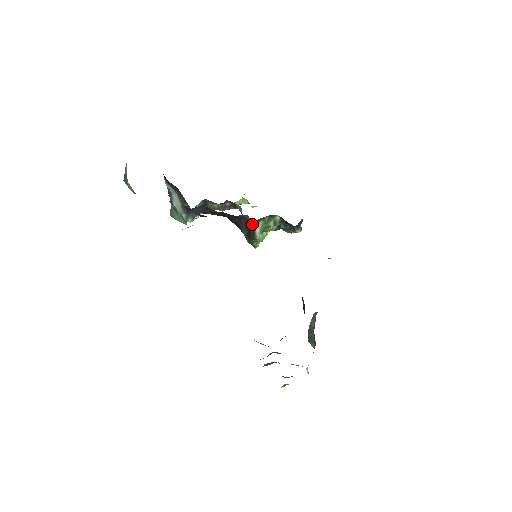
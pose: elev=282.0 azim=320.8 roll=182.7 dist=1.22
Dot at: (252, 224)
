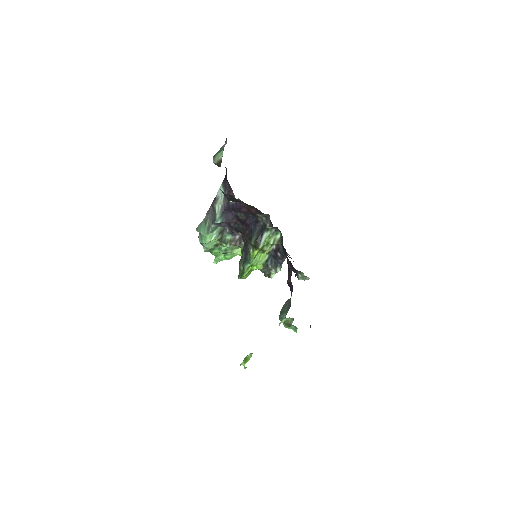
Dot at: (263, 231)
